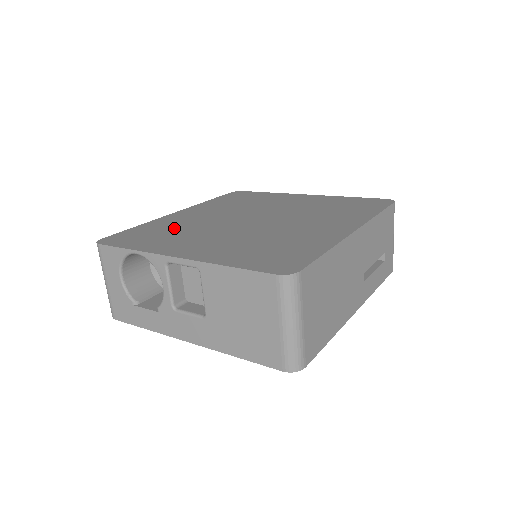
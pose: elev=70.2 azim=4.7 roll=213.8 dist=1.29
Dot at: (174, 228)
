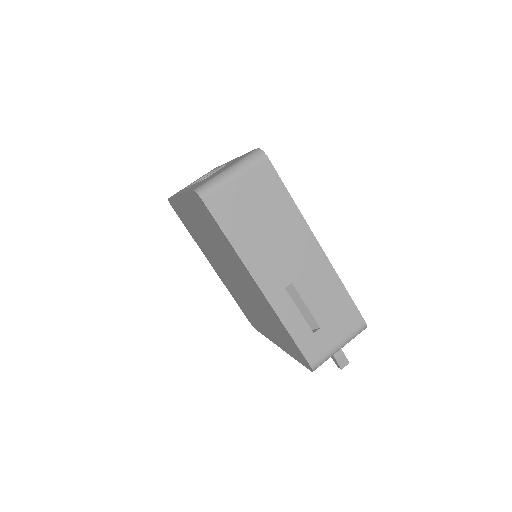
Dot at: occluded
